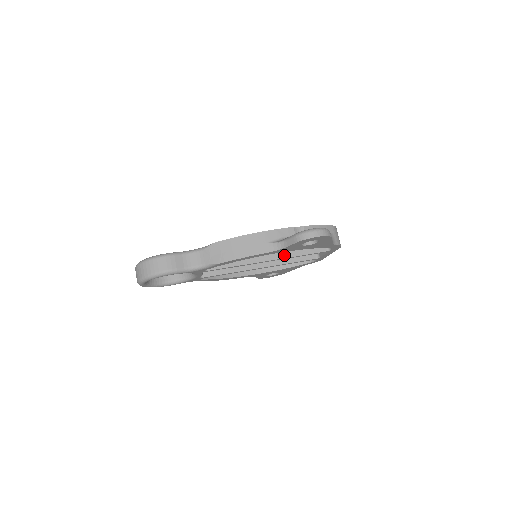
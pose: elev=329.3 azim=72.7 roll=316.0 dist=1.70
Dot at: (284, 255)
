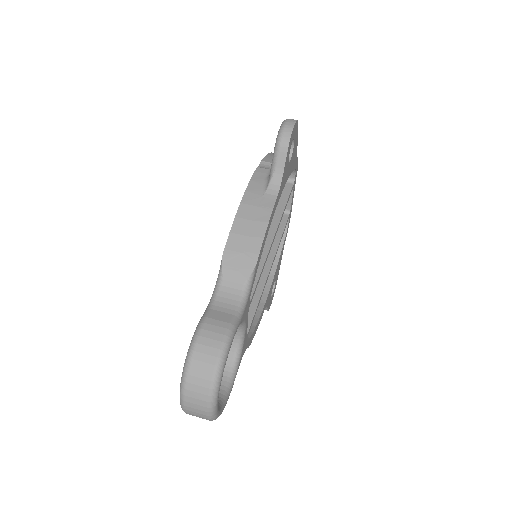
Dot at: (276, 219)
